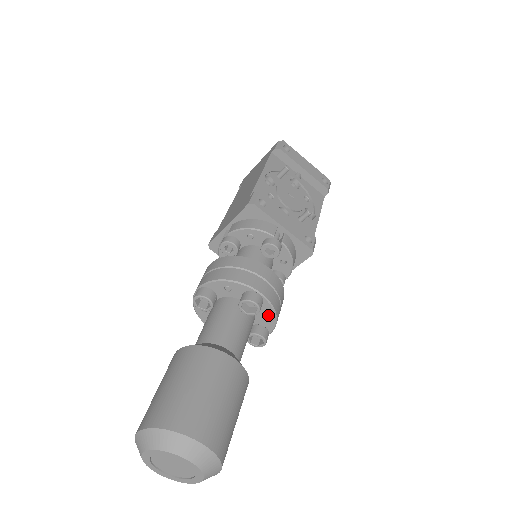
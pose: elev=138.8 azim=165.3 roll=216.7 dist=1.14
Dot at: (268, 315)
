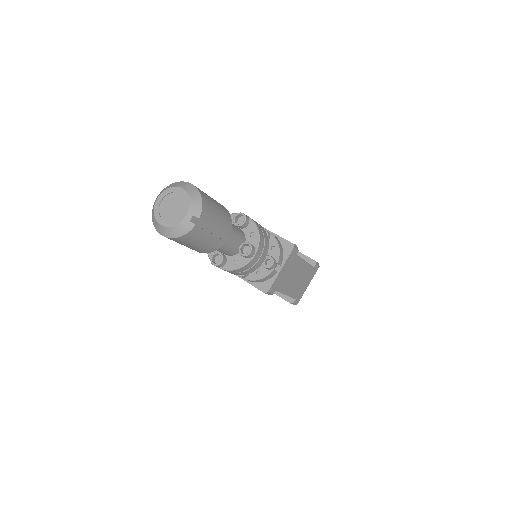
Dot at: (254, 234)
